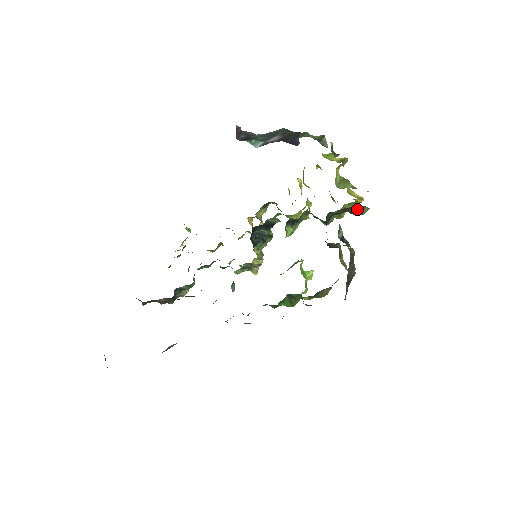
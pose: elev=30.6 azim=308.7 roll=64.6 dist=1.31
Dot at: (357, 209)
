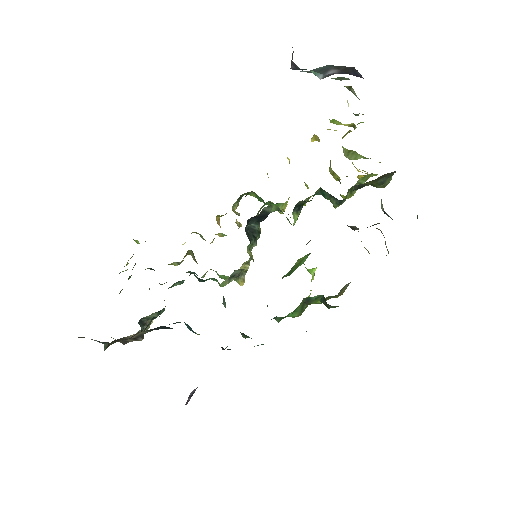
Dot at: (387, 178)
